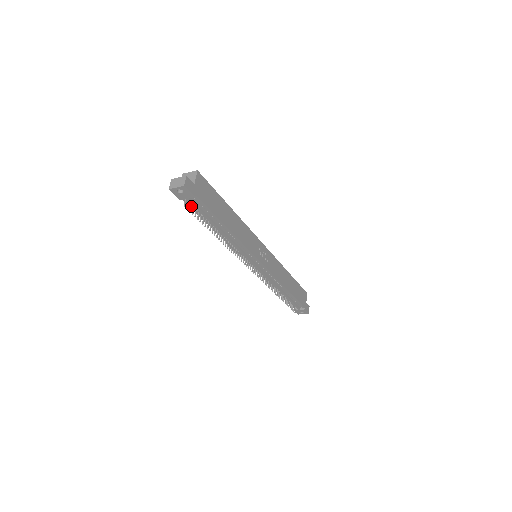
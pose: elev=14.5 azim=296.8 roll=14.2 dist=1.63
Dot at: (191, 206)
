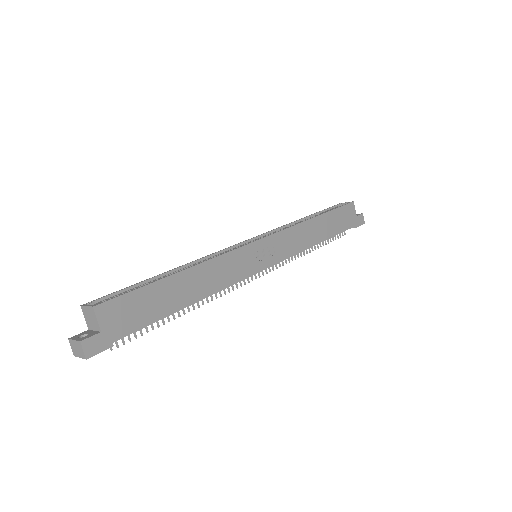
Dot at: occluded
